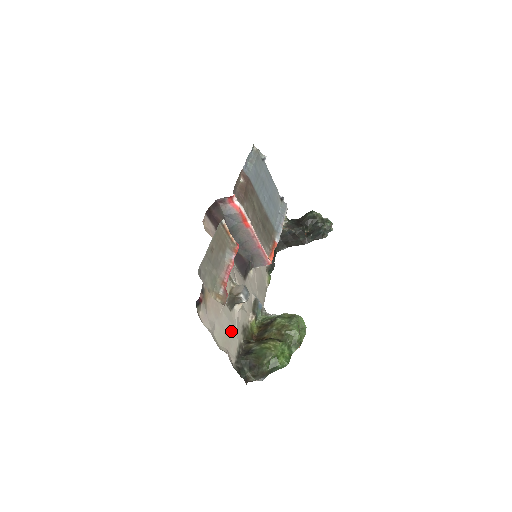
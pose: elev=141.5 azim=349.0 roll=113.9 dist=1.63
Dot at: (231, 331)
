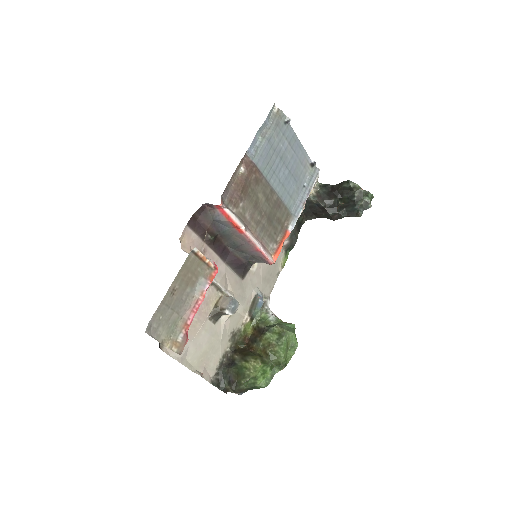
Dot at: (212, 345)
